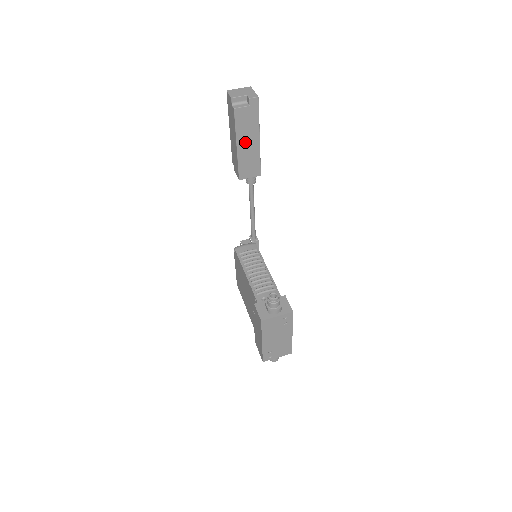
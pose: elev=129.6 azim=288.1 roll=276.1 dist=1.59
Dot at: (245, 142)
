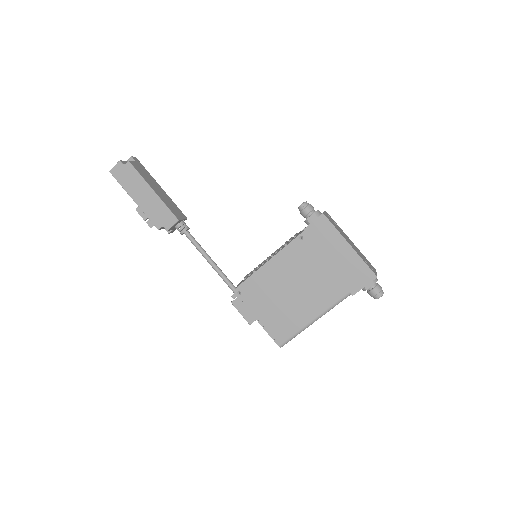
Dot at: (155, 188)
